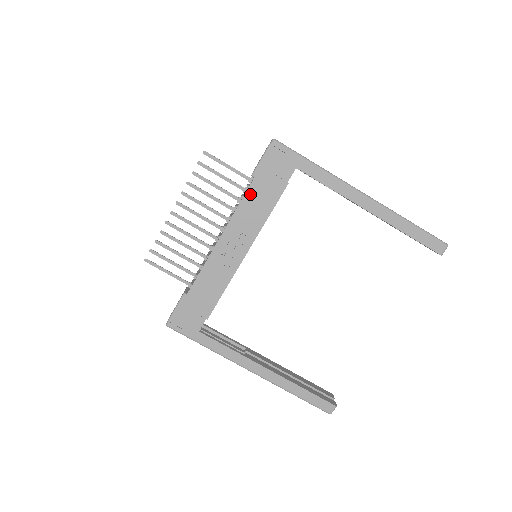
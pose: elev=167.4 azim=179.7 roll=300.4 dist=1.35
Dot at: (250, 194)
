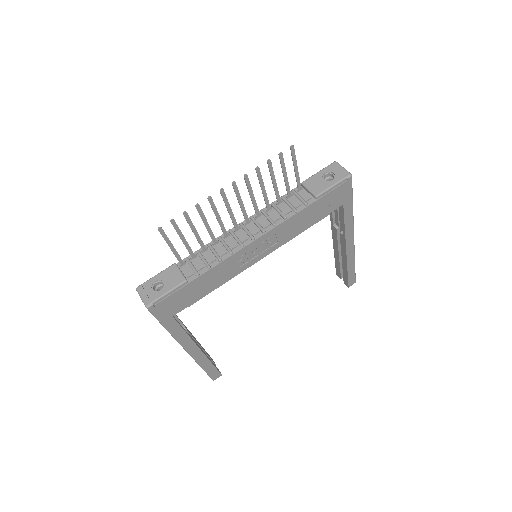
Dot at: (304, 212)
